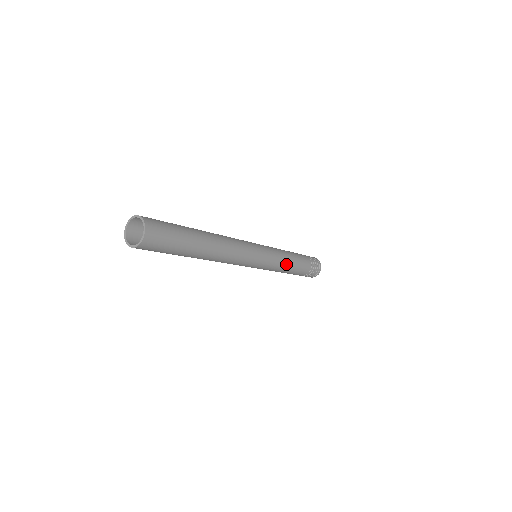
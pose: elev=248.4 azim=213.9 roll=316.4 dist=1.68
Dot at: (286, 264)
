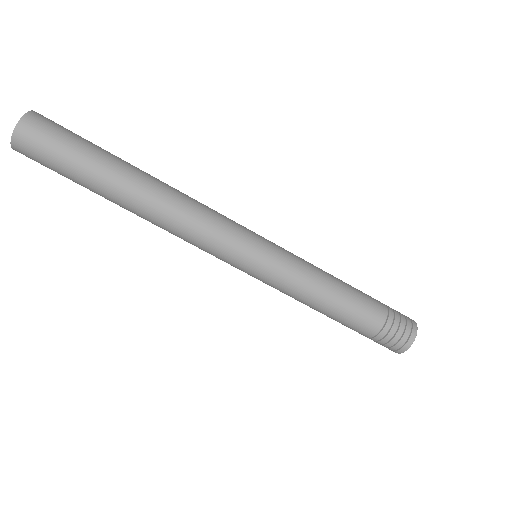
Dot at: (316, 285)
